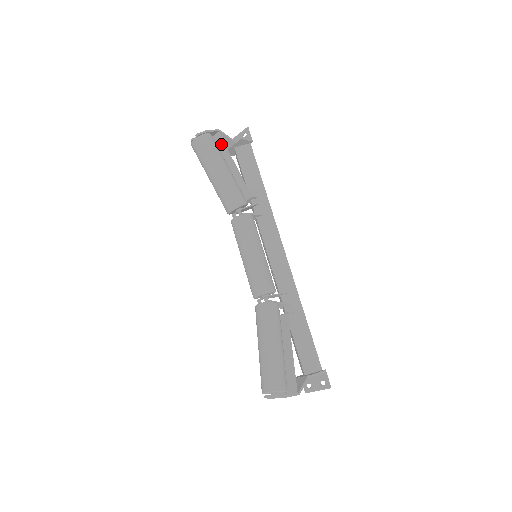
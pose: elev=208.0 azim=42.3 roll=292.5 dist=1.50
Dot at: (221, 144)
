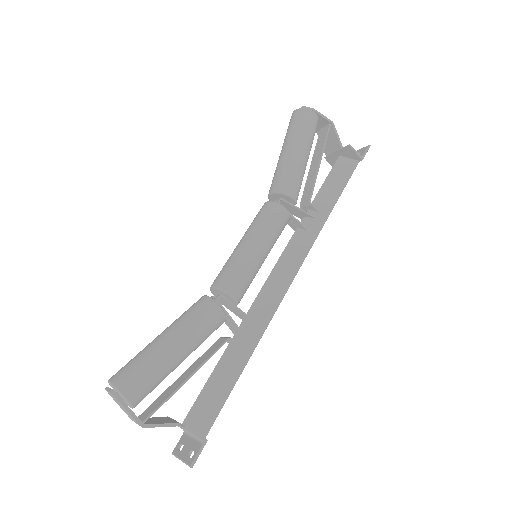
Dot at: (324, 137)
